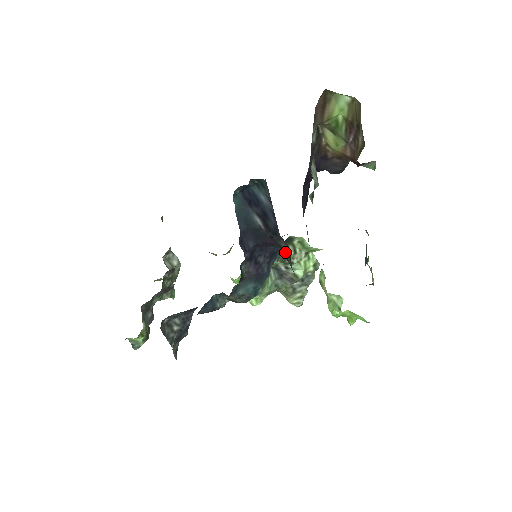
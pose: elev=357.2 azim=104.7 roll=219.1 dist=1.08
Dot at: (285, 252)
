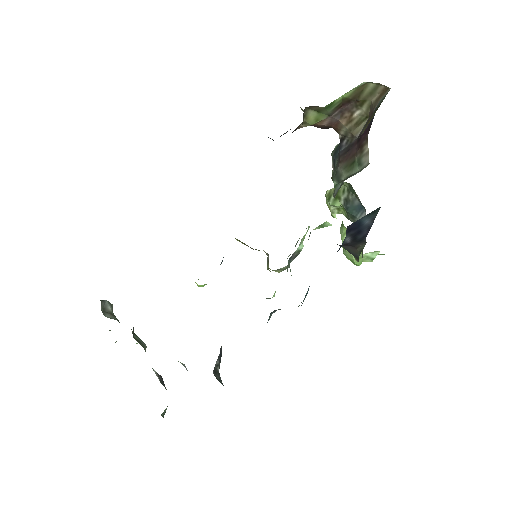
Dot at: (358, 249)
